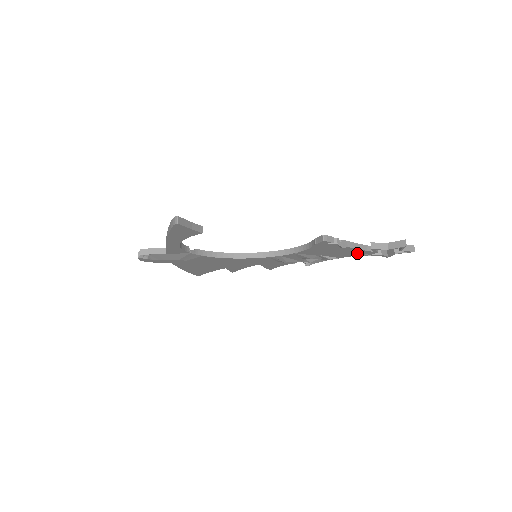
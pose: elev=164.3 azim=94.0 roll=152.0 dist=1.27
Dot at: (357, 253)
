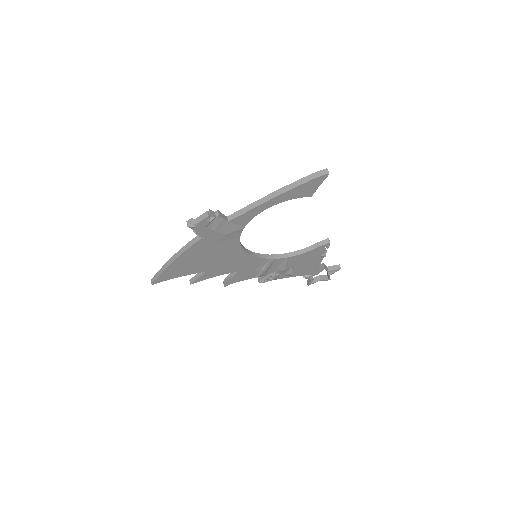
Dot at: (310, 271)
